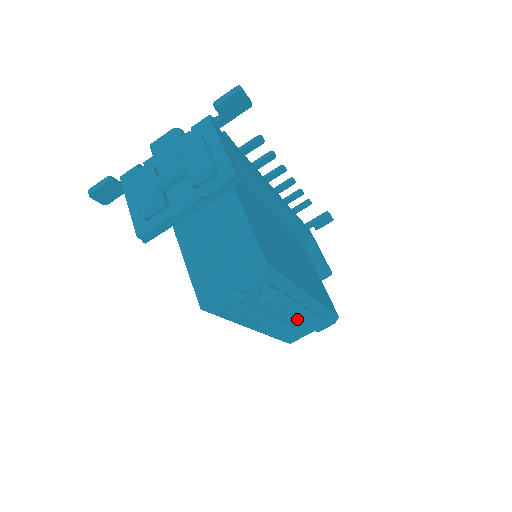
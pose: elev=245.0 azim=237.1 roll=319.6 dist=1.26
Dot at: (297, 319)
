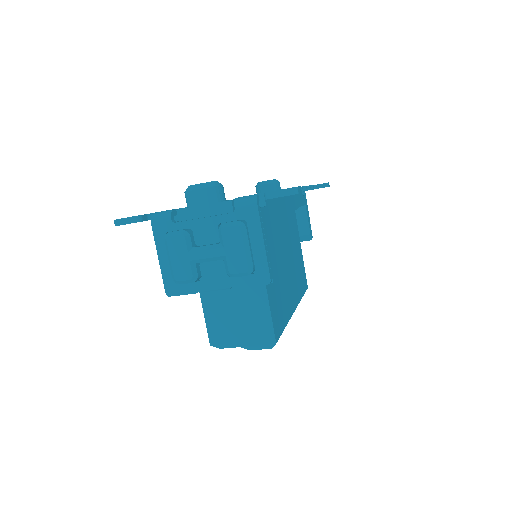
Dot at: occluded
